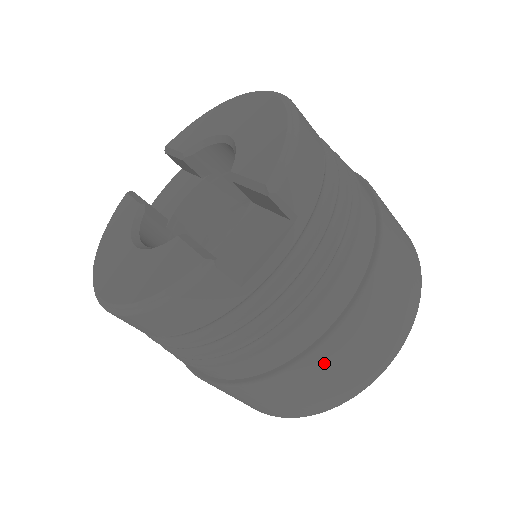
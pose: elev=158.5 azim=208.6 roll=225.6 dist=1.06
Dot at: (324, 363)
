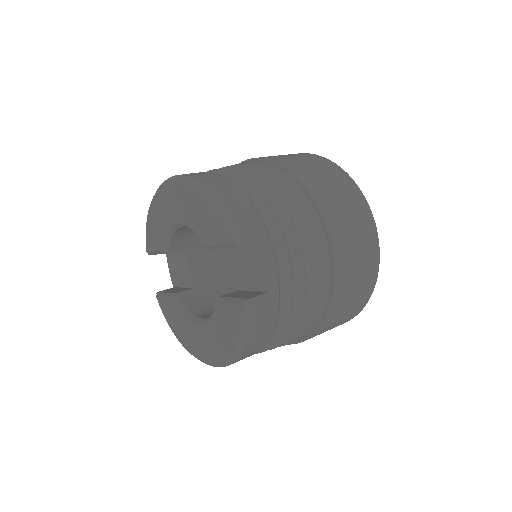
Dot at: (346, 278)
